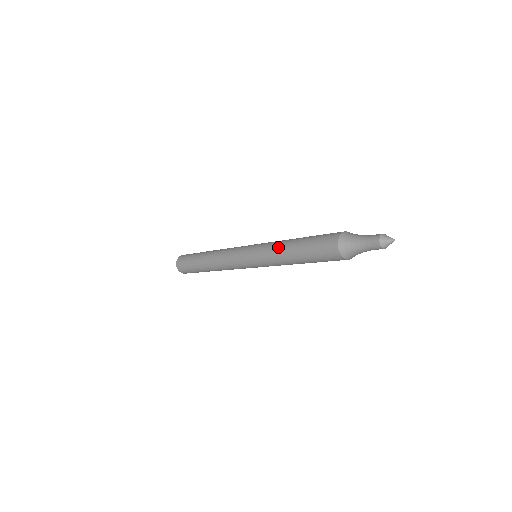
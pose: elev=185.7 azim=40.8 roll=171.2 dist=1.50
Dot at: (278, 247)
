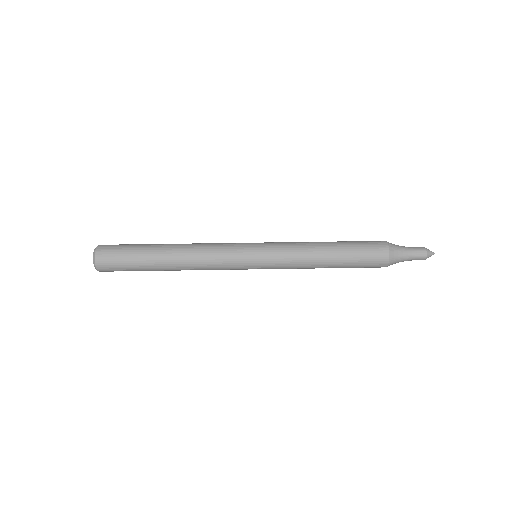
Dot at: (308, 265)
